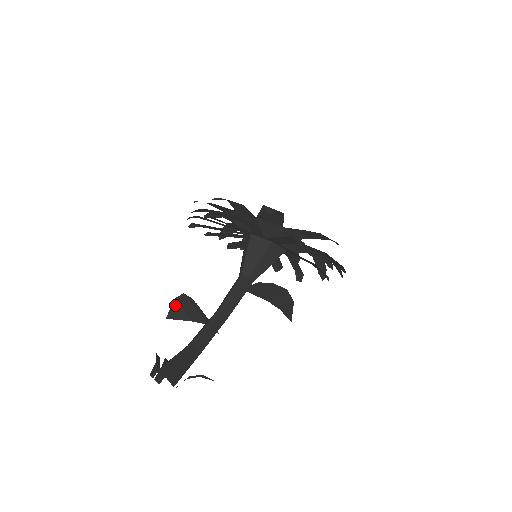
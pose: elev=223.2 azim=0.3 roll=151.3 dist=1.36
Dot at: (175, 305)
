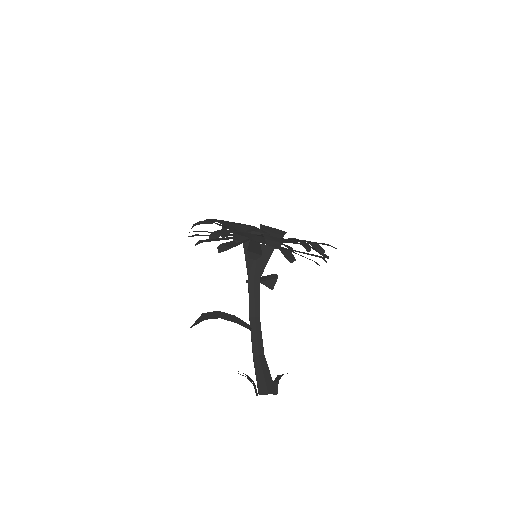
Dot at: (200, 317)
